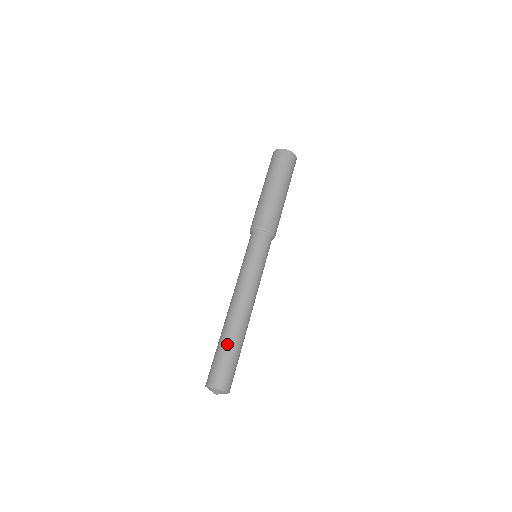
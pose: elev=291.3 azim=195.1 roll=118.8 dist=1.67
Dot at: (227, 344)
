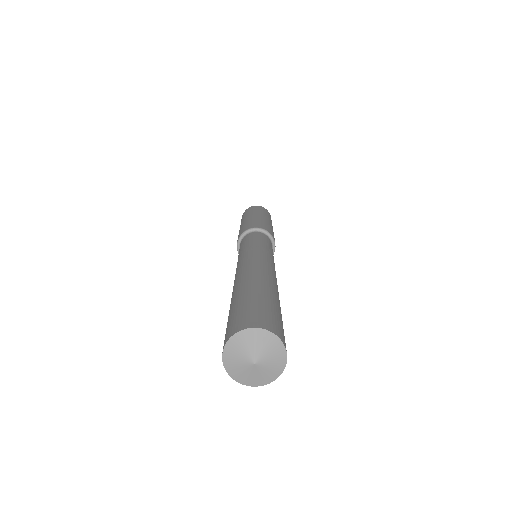
Dot at: (269, 292)
